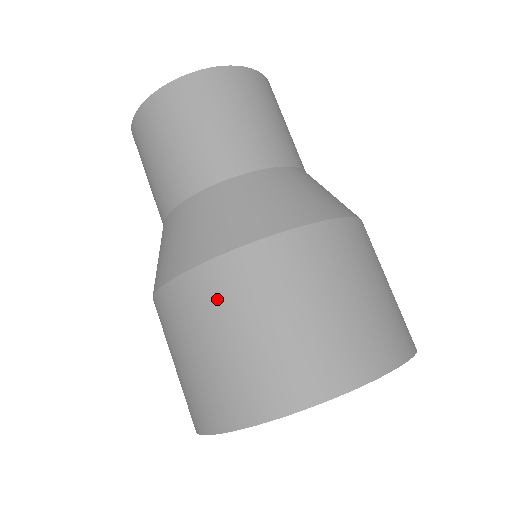
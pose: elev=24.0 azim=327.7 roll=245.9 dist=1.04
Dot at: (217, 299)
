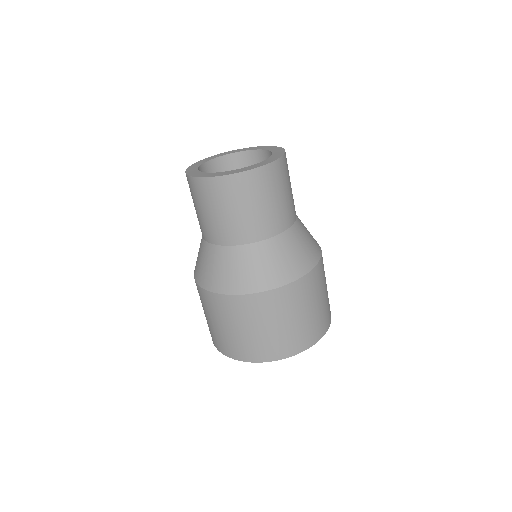
Dot at: (244, 312)
